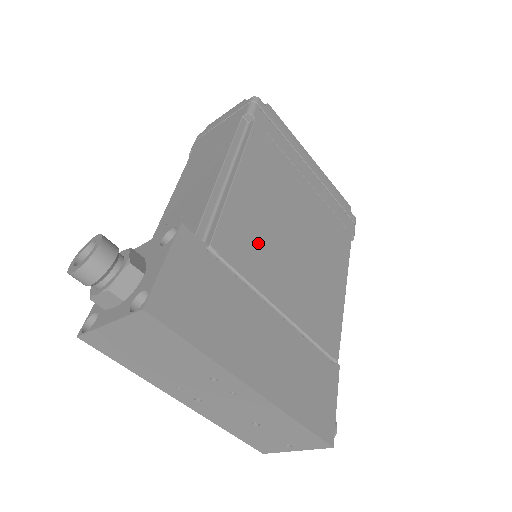
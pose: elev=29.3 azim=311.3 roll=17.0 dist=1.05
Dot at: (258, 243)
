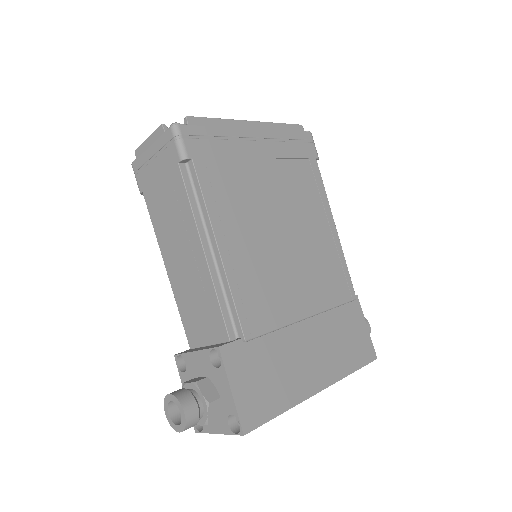
Dot at: (267, 287)
